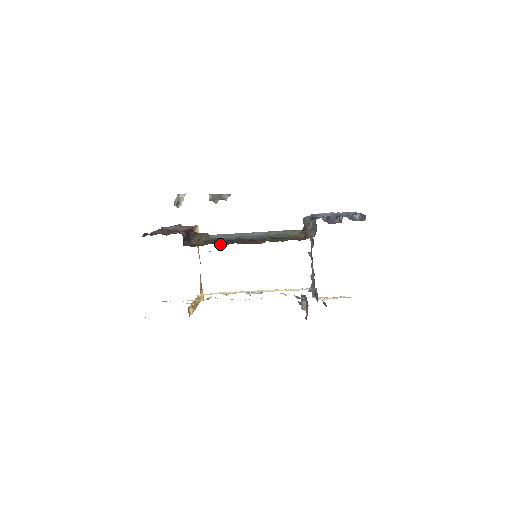
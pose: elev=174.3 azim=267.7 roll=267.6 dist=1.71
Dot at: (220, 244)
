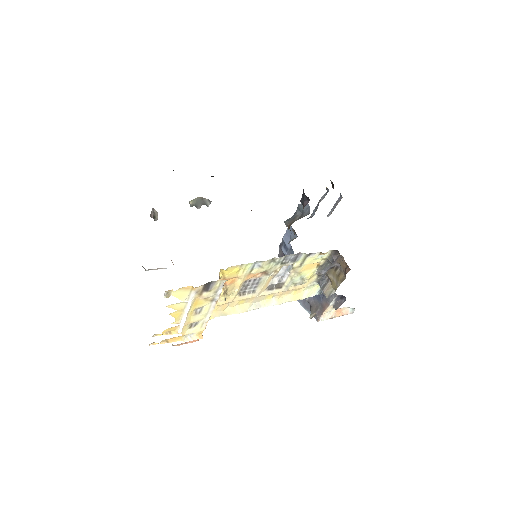
Dot at: occluded
